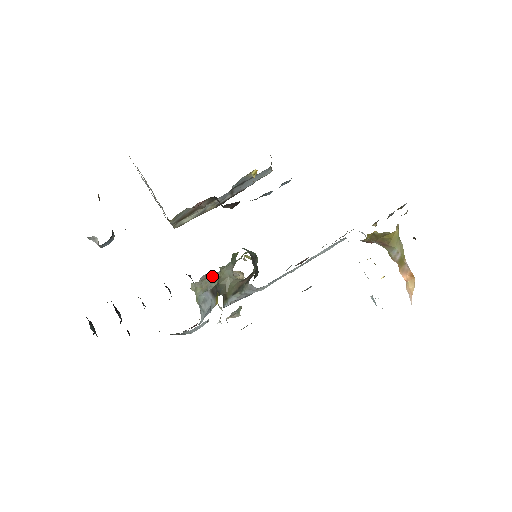
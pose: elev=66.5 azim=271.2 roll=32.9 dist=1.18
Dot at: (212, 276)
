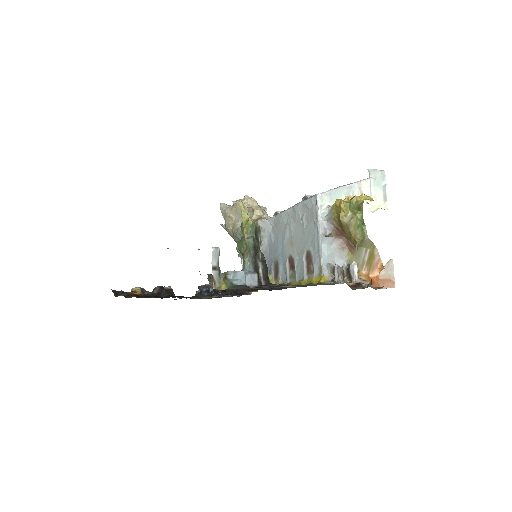
Dot at: (232, 236)
